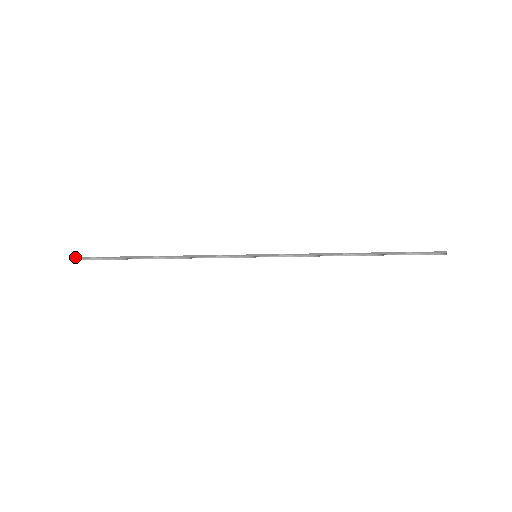
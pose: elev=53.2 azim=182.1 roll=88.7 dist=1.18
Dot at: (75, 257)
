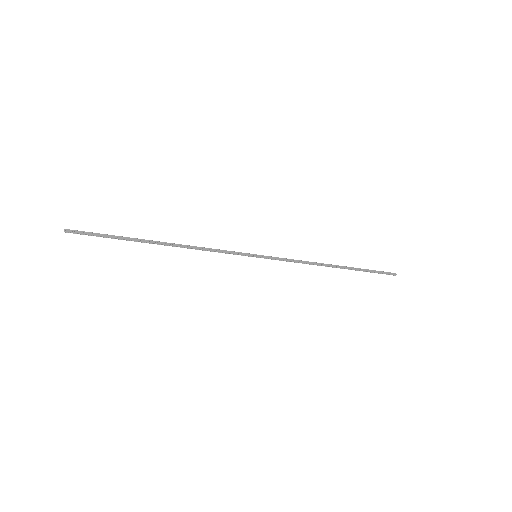
Dot at: (69, 229)
